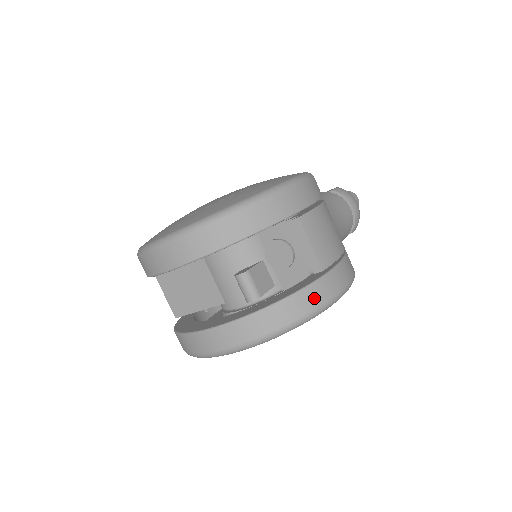
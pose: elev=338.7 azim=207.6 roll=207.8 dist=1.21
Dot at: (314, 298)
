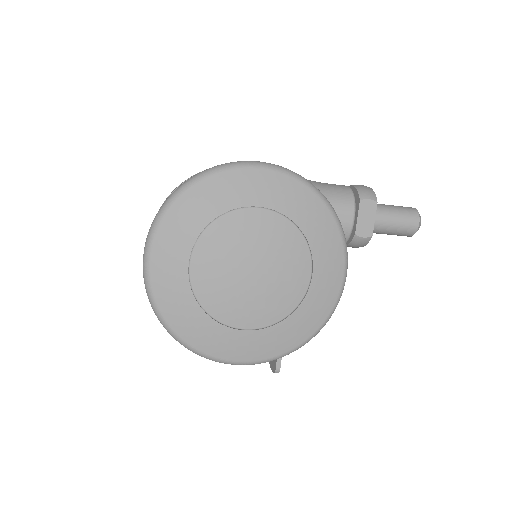
Dot at: occluded
